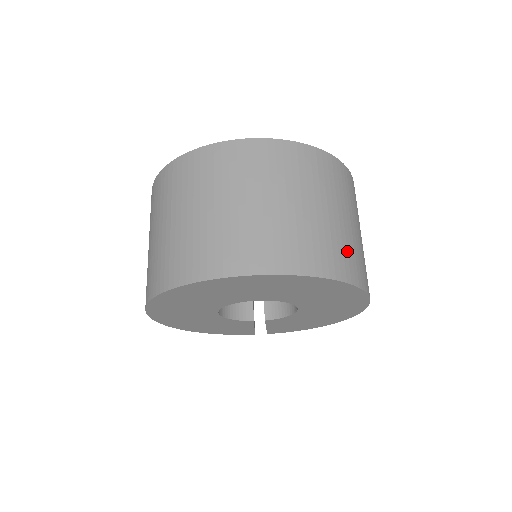
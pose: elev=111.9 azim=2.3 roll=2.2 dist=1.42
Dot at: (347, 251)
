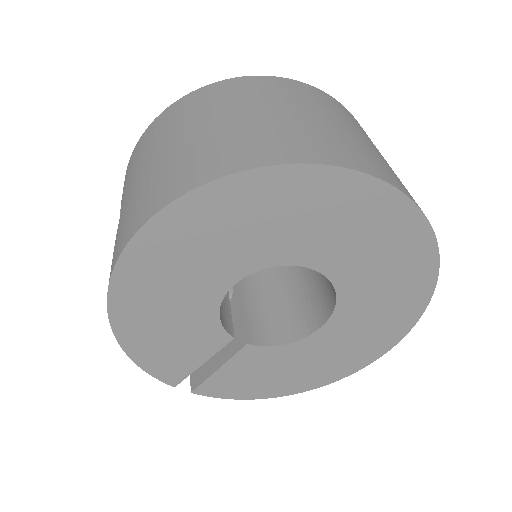
Dot at: occluded
